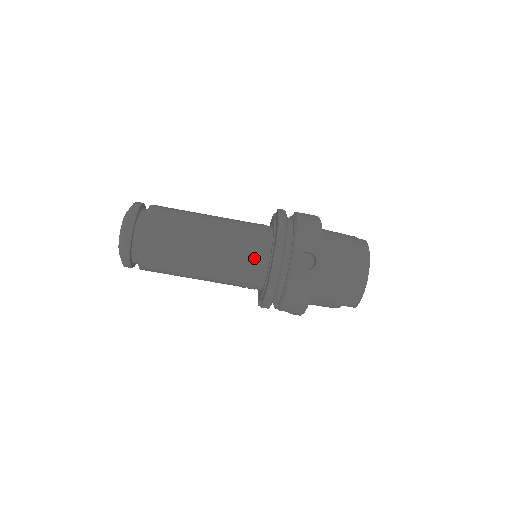
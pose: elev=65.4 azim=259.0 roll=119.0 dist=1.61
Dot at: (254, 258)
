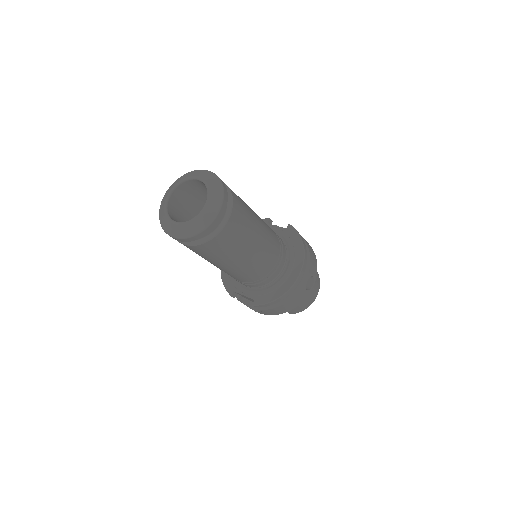
Dot at: (277, 267)
